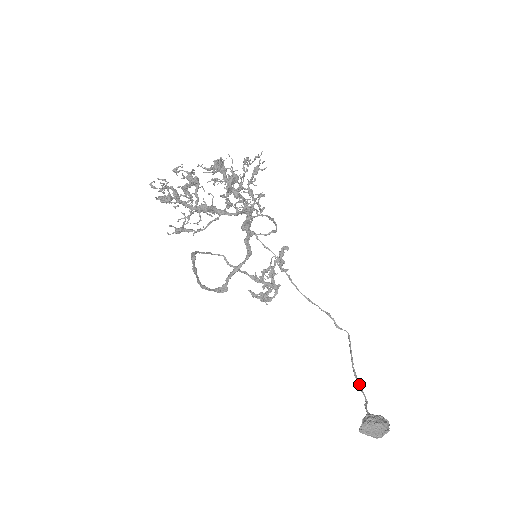
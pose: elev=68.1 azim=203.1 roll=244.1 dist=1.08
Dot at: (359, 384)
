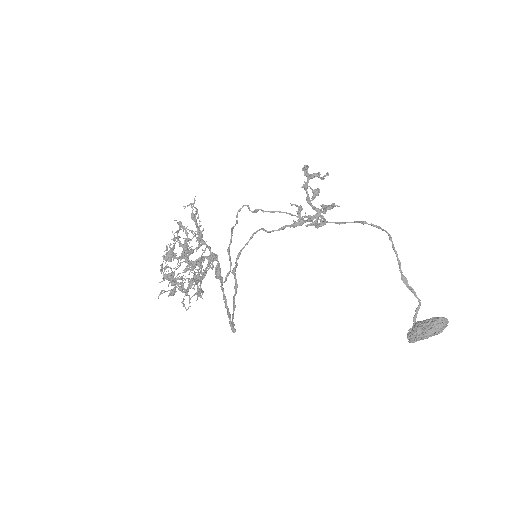
Dot at: (409, 288)
